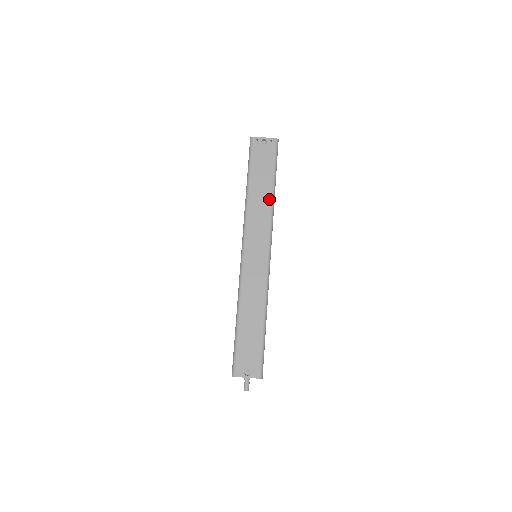
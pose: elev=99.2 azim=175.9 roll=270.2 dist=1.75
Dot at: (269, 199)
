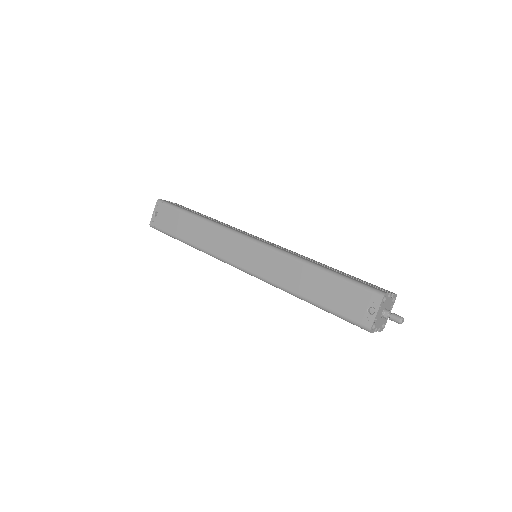
Dot at: (202, 224)
